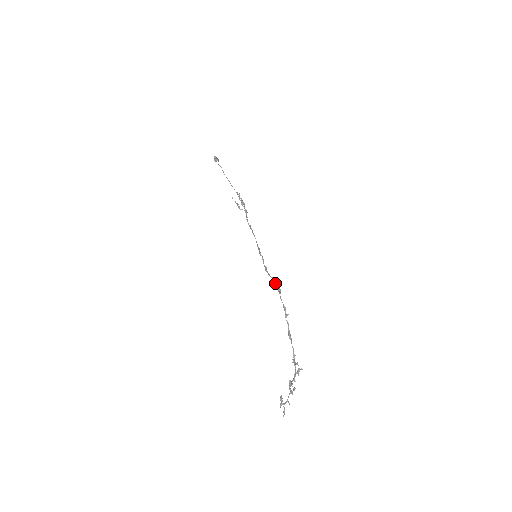
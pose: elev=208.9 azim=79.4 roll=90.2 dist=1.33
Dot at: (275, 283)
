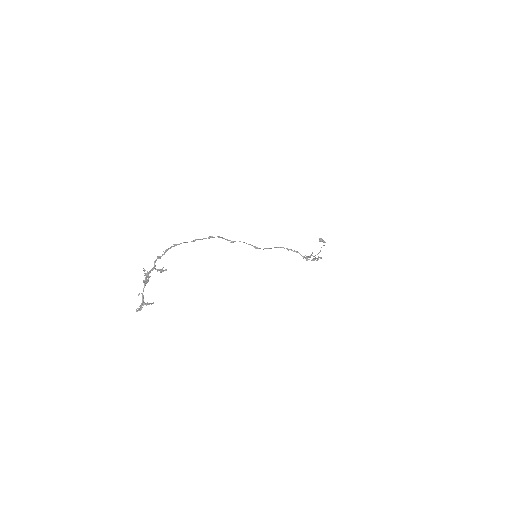
Dot at: occluded
